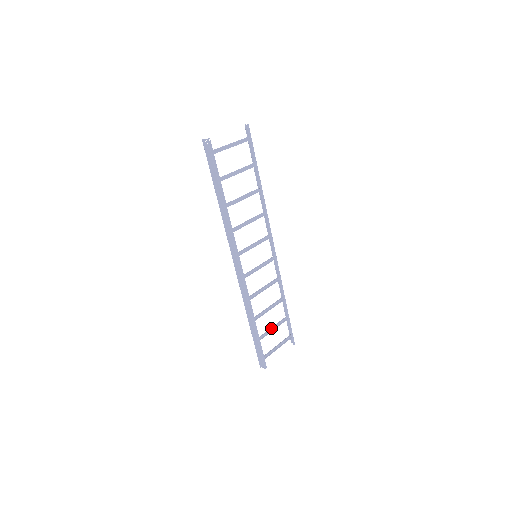
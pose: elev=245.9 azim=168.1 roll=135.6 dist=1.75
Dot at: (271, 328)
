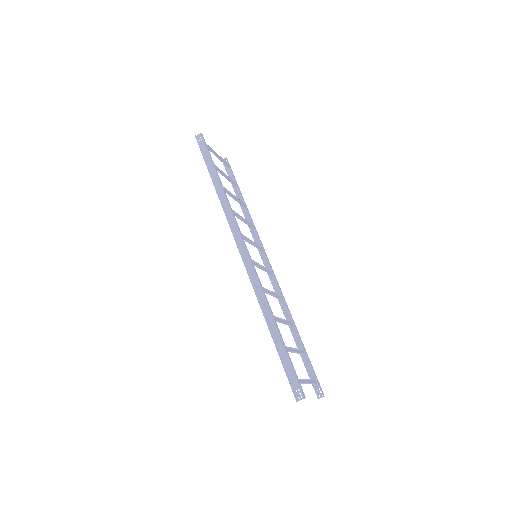
Dot at: (293, 348)
